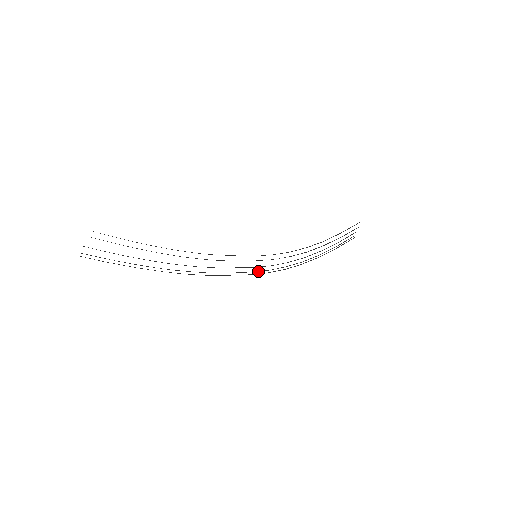
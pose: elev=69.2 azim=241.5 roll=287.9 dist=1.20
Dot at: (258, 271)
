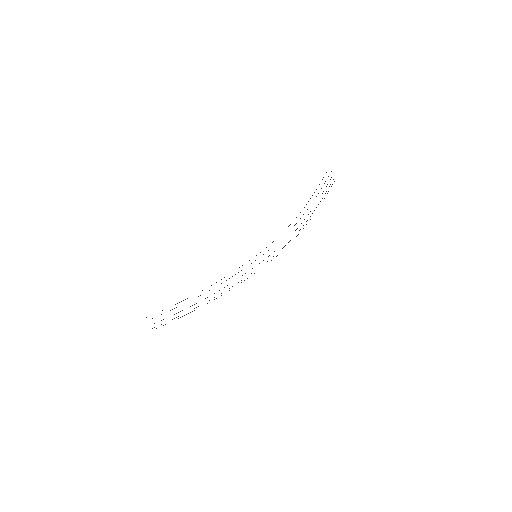
Dot at: (267, 261)
